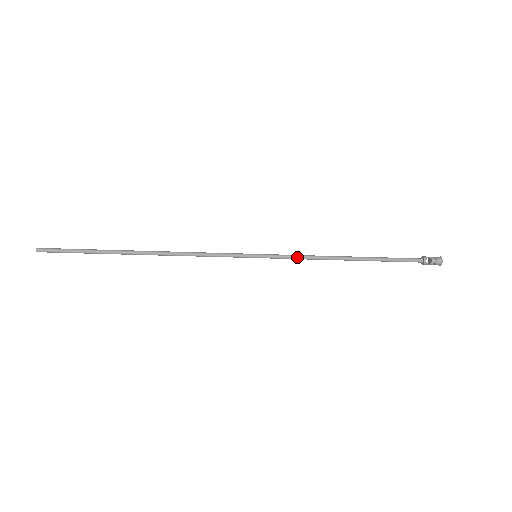
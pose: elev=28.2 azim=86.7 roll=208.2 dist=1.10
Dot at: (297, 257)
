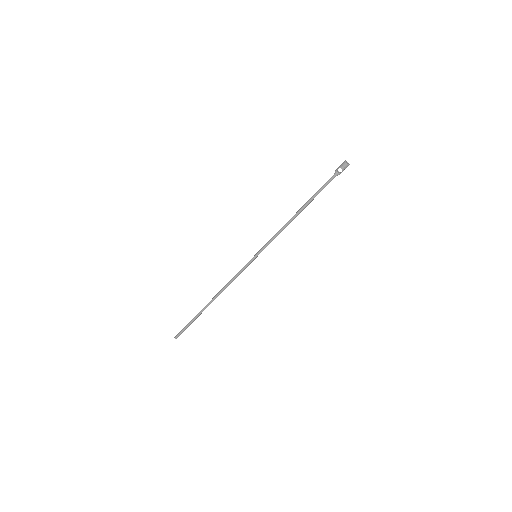
Dot at: (273, 238)
